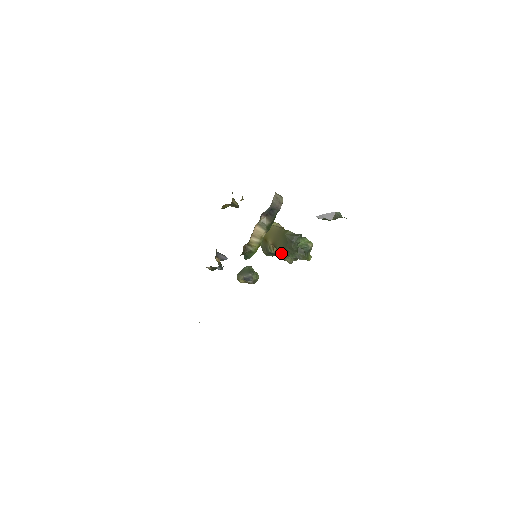
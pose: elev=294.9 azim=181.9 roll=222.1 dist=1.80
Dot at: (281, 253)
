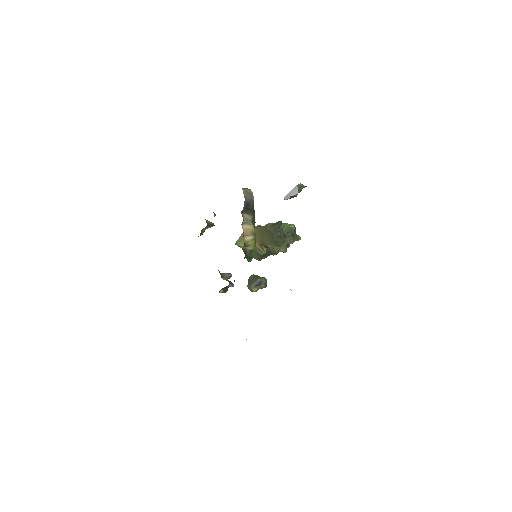
Dot at: (272, 248)
